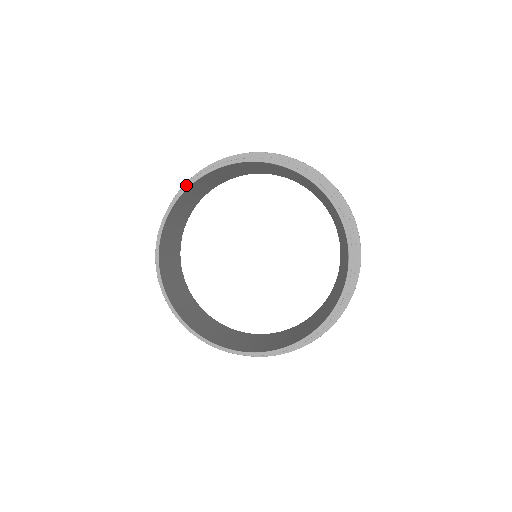
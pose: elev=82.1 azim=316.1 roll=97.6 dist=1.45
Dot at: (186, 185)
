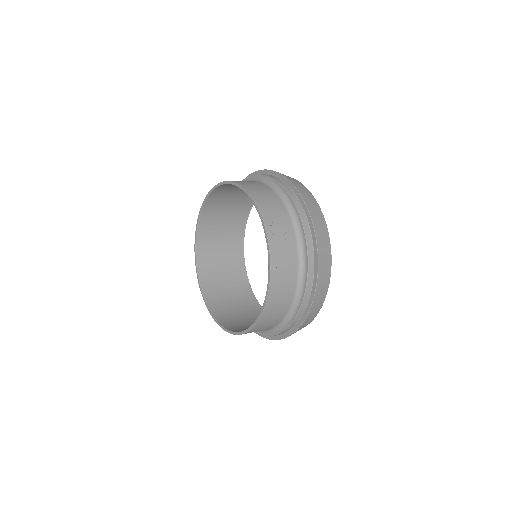
Dot at: occluded
